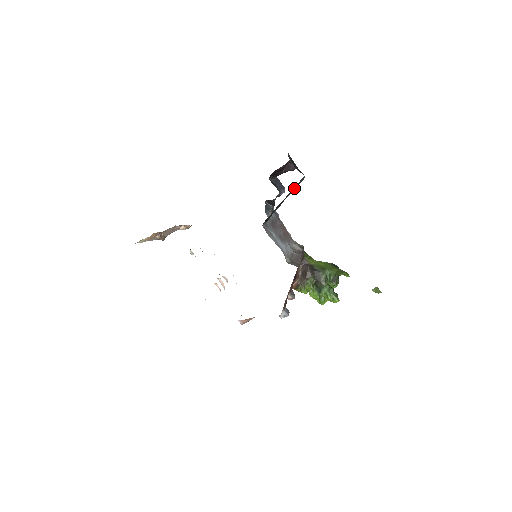
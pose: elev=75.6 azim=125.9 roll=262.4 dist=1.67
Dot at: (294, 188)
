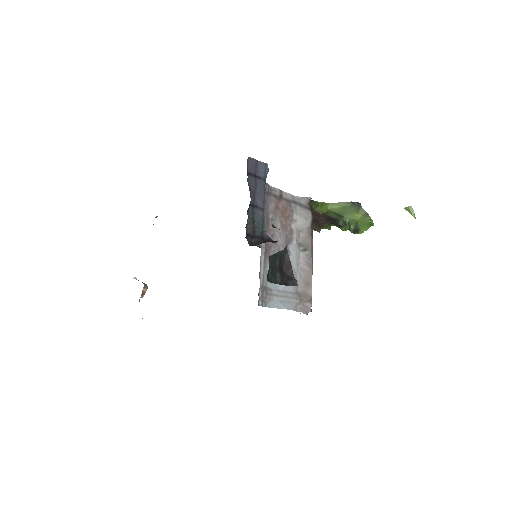
Dot at: occluded
